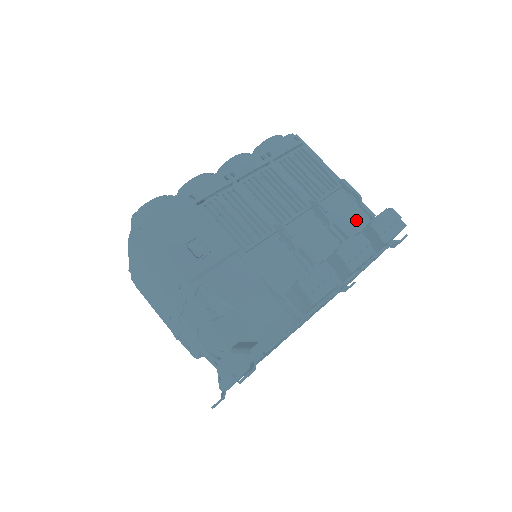
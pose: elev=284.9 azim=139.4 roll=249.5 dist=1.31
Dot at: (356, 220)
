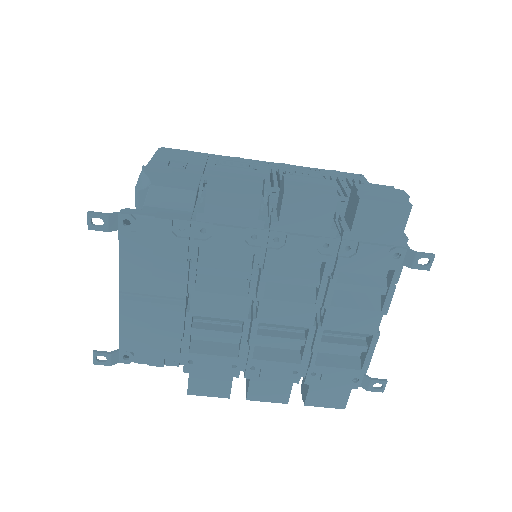
Dot at: occluded
